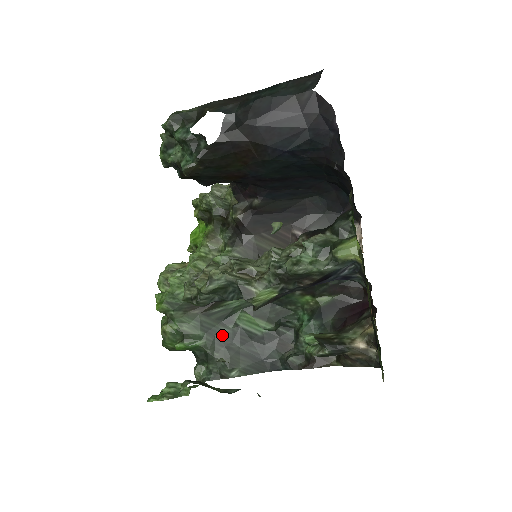
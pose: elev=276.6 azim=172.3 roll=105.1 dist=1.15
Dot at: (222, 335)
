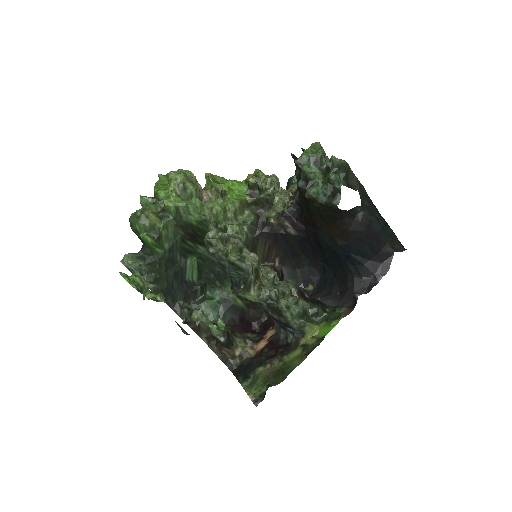
Dot at: (173, 259)
